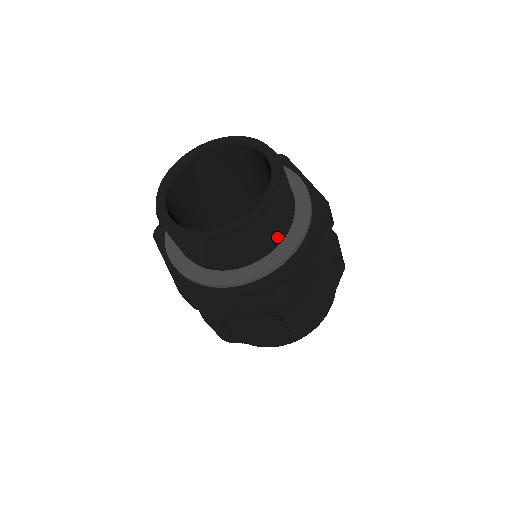
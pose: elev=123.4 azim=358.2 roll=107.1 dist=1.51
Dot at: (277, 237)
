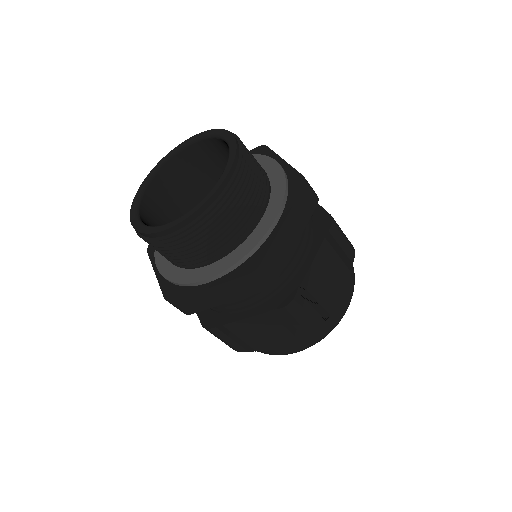
Dot at: (194, 261)
